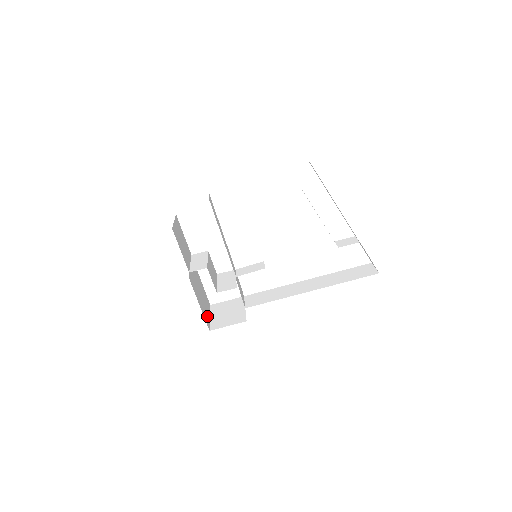
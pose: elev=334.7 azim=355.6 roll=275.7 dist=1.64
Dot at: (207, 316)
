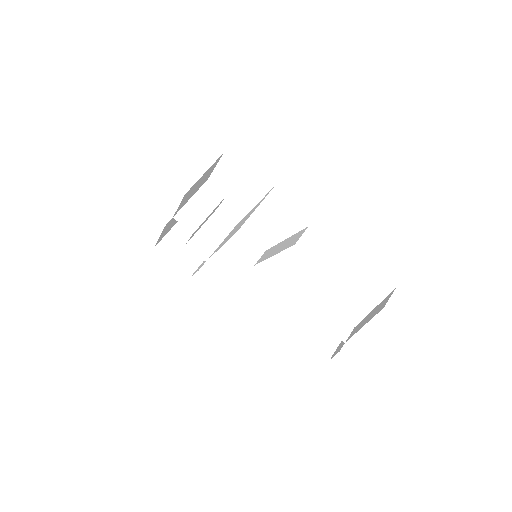
Dot at: (167, 231)
